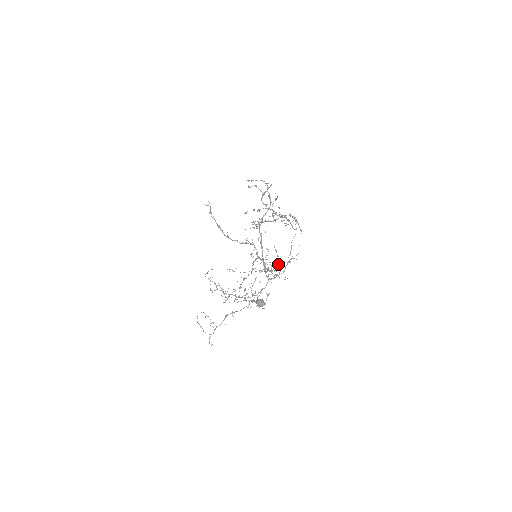
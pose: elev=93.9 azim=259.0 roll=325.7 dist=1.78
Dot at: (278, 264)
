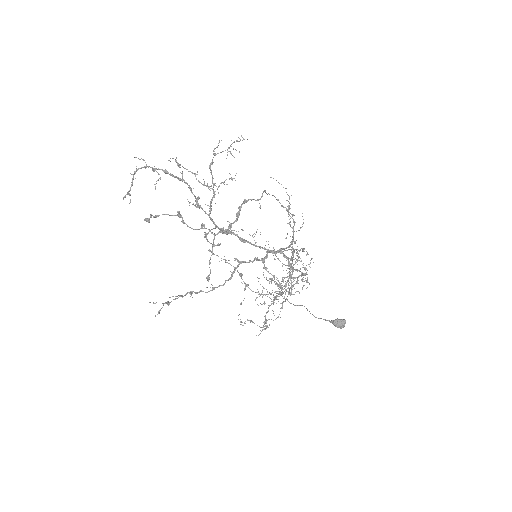
Dot at: (296, 253)
